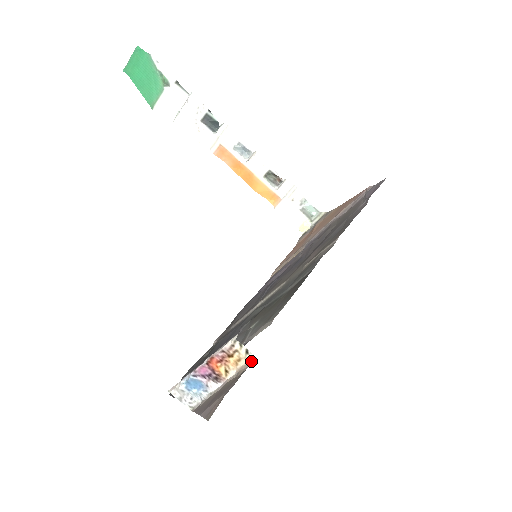
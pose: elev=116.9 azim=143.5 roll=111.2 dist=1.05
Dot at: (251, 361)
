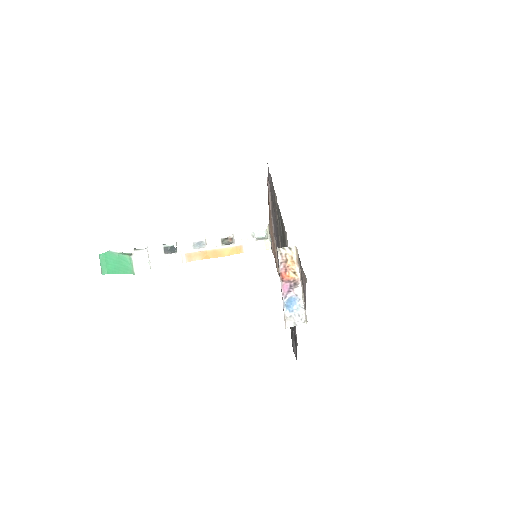
Dot at: (296, 250)
